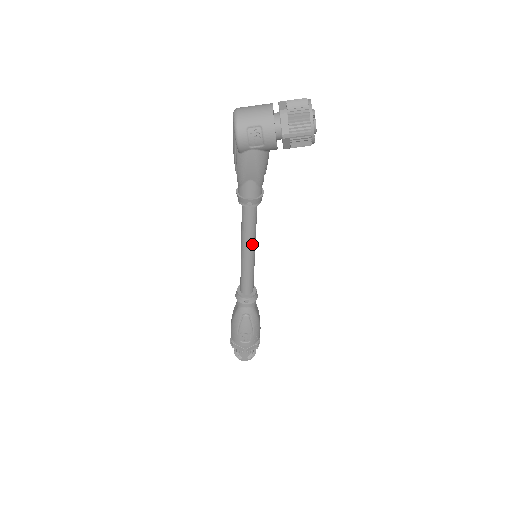
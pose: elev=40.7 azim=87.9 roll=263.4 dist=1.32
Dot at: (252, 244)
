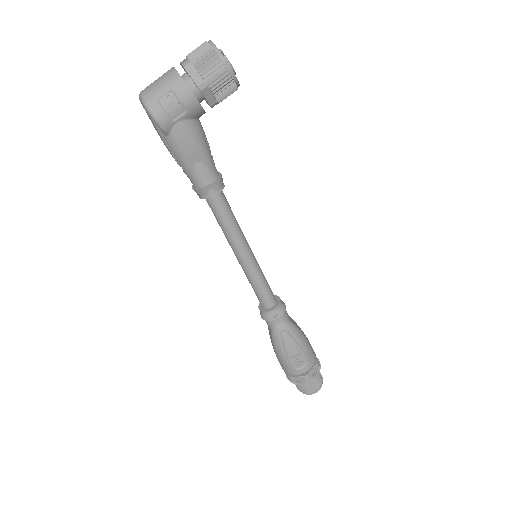
Dot at: (243, 242)
